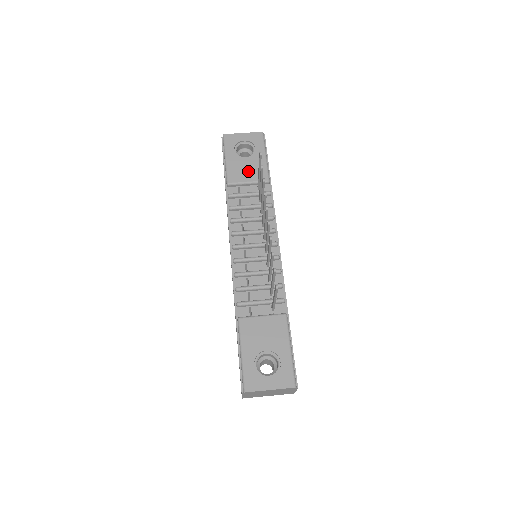
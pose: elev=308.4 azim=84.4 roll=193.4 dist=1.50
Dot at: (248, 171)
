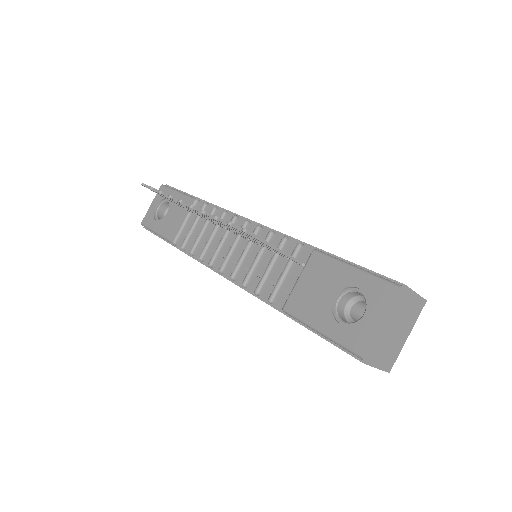
Dot at: (177, 216)
